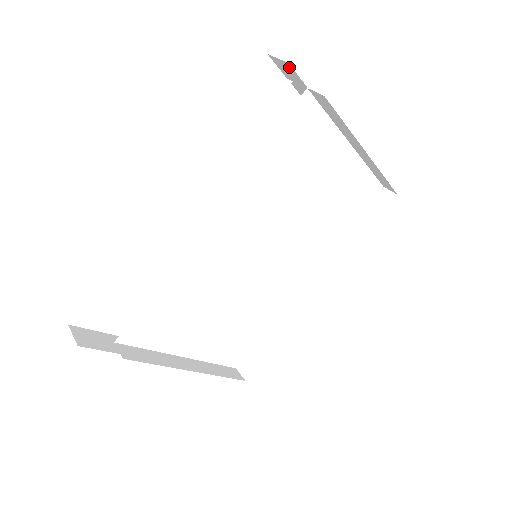
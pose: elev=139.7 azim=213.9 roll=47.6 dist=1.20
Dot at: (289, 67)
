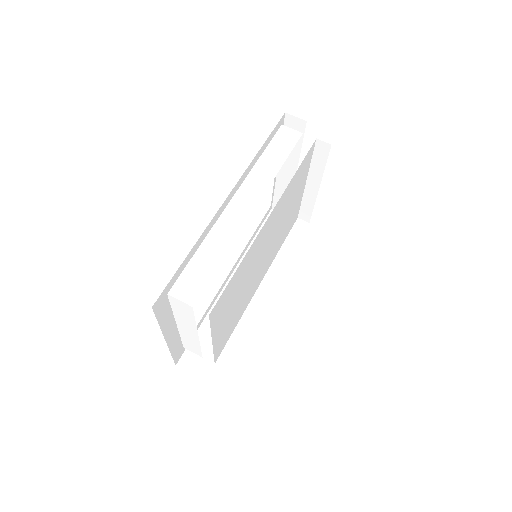
Dot at: (302, 124)
